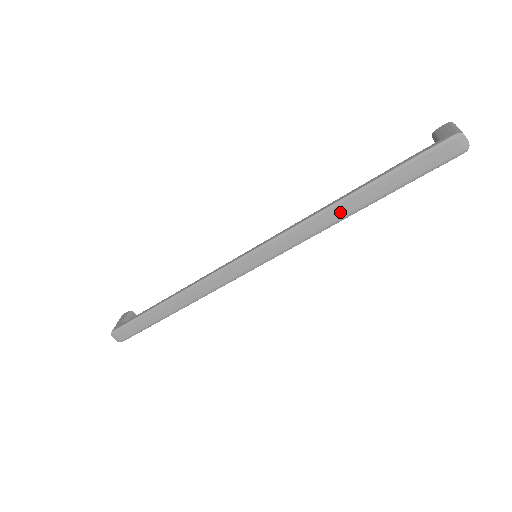
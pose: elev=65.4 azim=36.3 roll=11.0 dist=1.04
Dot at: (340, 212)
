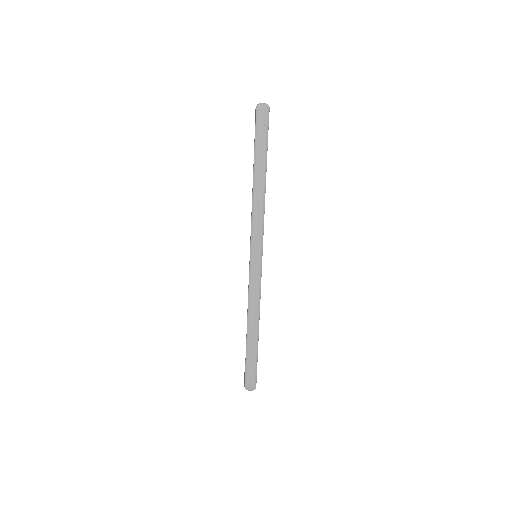
Dot at: (259, 190)
